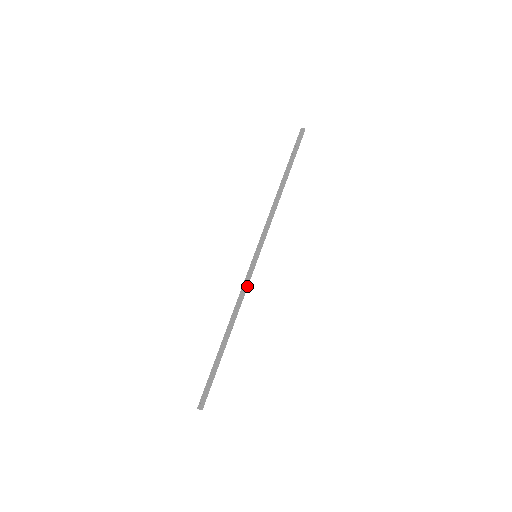
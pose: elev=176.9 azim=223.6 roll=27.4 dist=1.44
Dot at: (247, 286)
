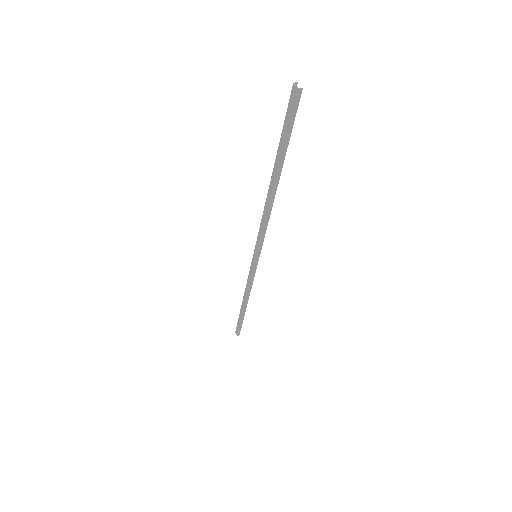
Dot at: (253, 279)
